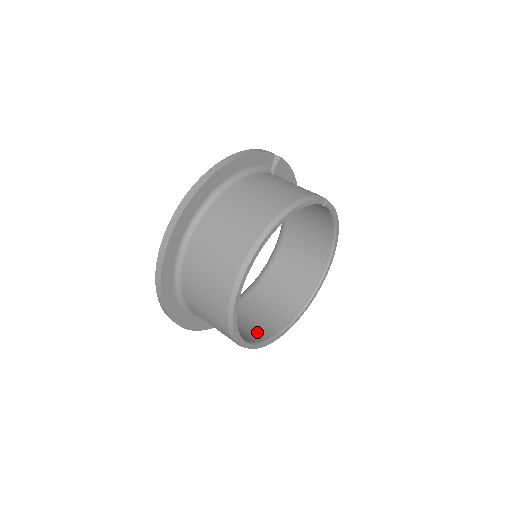
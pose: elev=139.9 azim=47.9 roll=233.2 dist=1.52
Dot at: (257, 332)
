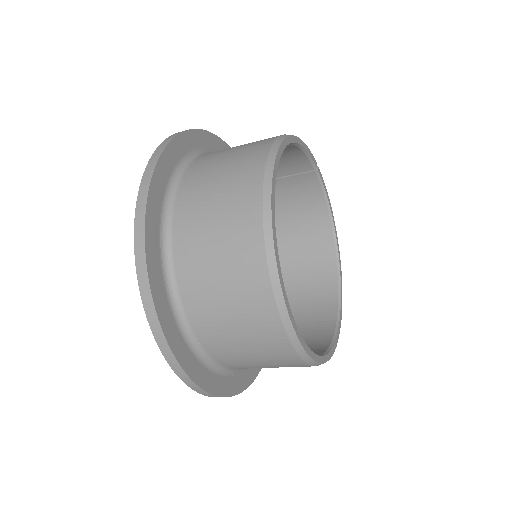
Dot at: occluded
